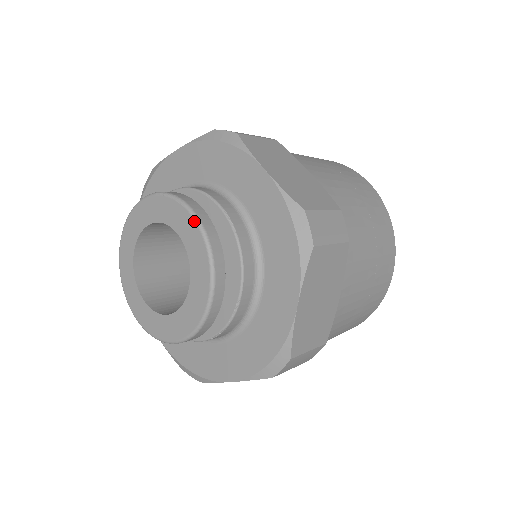
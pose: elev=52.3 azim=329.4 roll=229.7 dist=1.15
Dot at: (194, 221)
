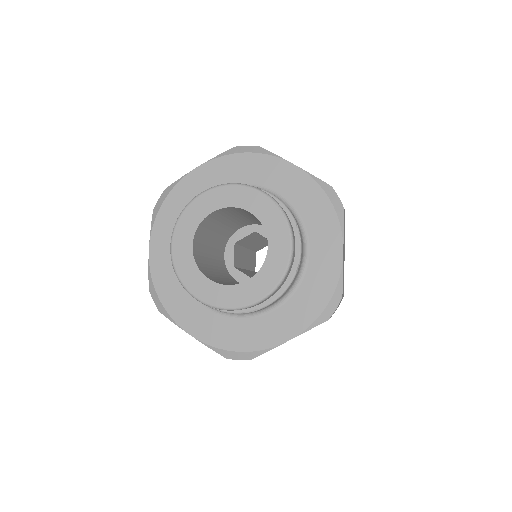
Dot at: (290, 252)
